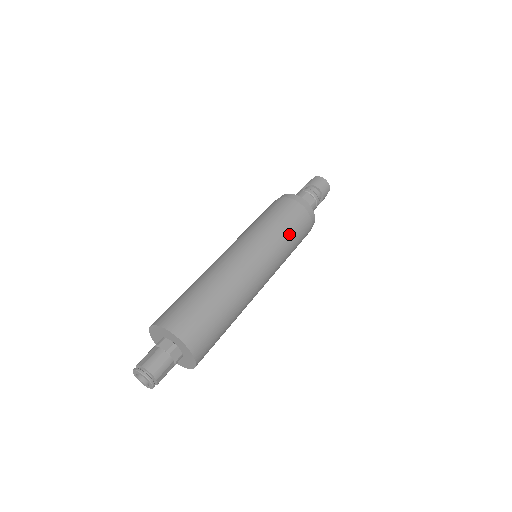
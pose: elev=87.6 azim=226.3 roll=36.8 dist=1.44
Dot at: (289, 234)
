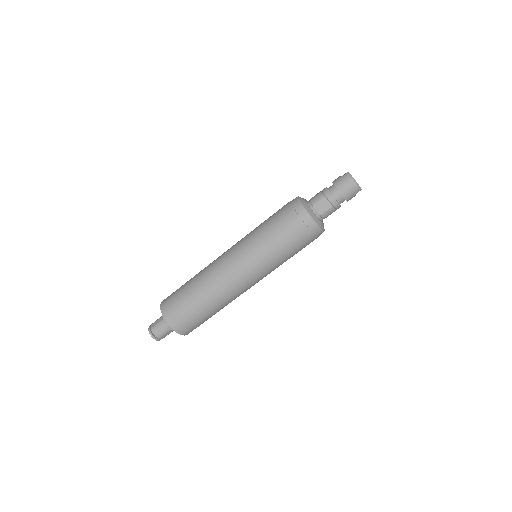
Dot at: (279, 250)
